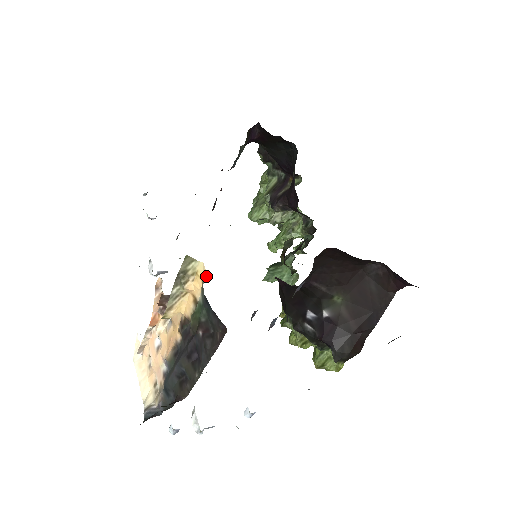
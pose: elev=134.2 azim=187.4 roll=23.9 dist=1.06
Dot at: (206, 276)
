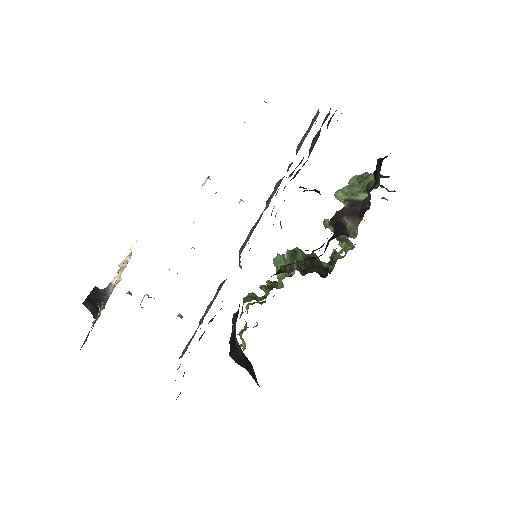
Dot at: occluded
